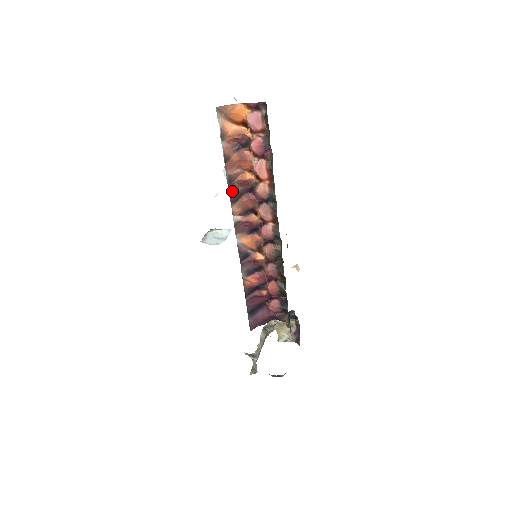
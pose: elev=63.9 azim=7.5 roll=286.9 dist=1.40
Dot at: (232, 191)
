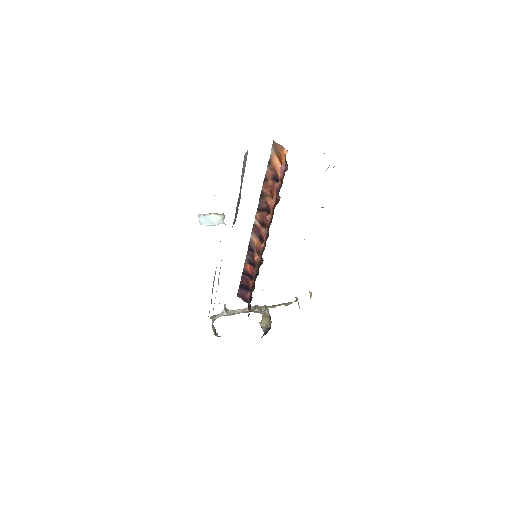
Dot at: (260, 203)
